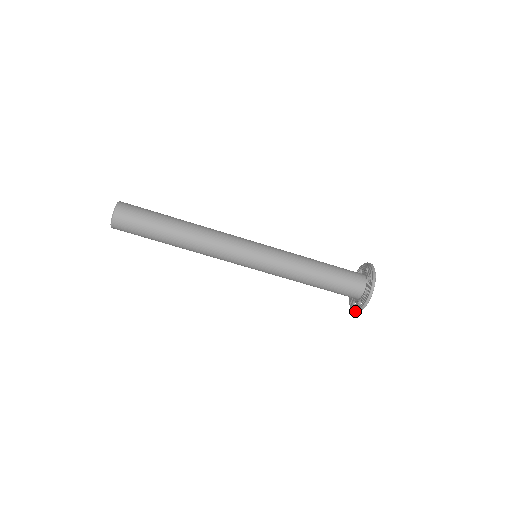
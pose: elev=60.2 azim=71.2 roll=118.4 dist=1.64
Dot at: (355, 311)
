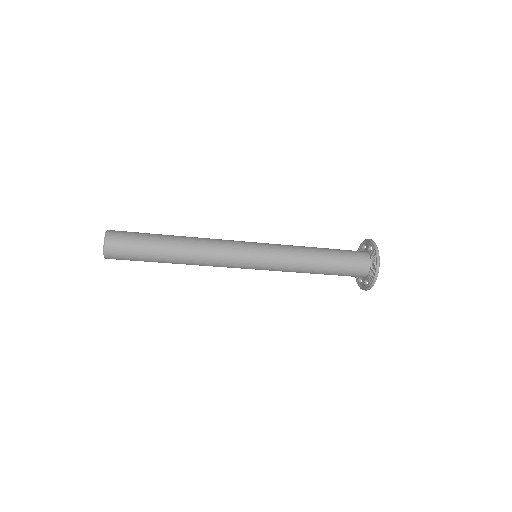
Dot at: (362, 289)
